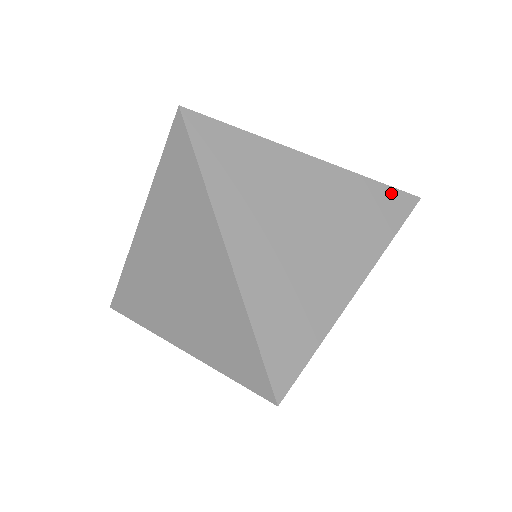
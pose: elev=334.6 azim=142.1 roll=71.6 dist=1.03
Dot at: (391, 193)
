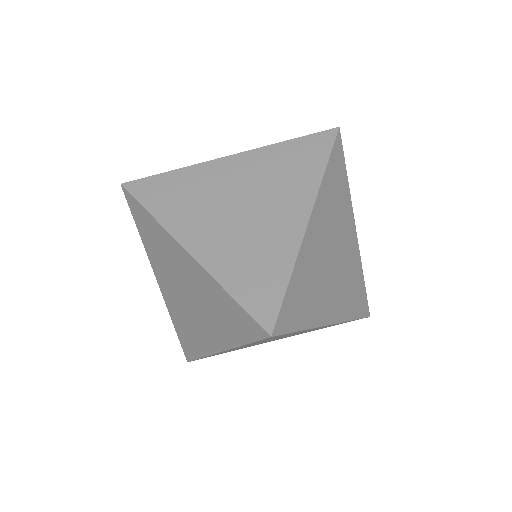
Dot at: (334, 156)
